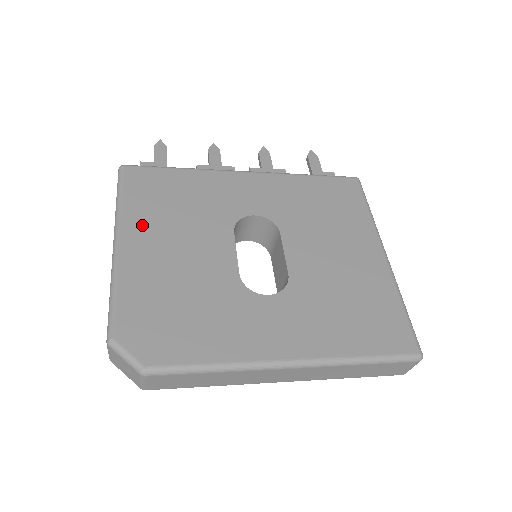
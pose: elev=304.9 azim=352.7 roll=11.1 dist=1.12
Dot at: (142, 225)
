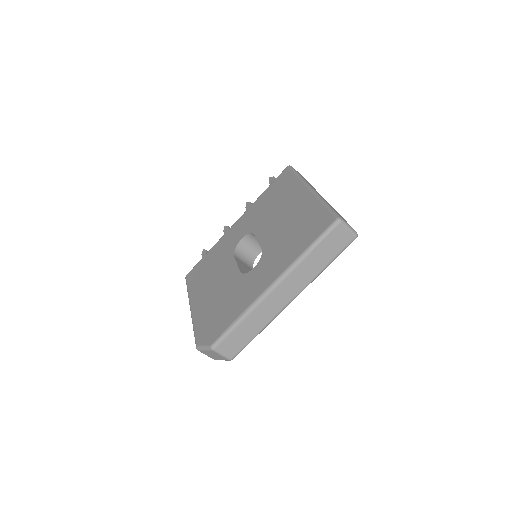
Dot at: (198, 292)
